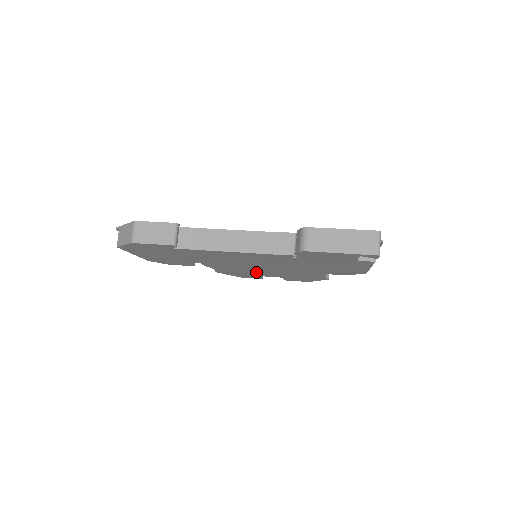
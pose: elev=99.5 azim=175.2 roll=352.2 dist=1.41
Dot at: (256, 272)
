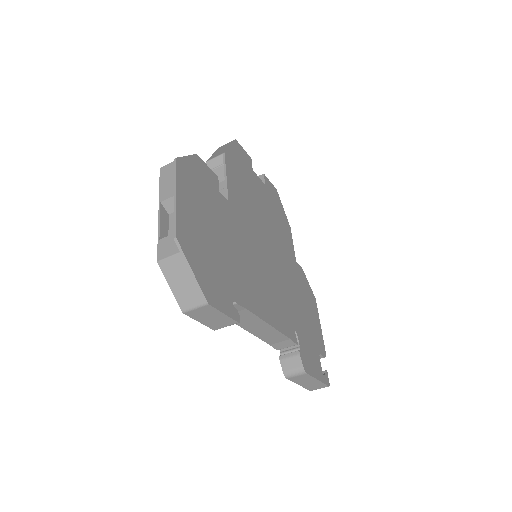
Dot at: occluded
